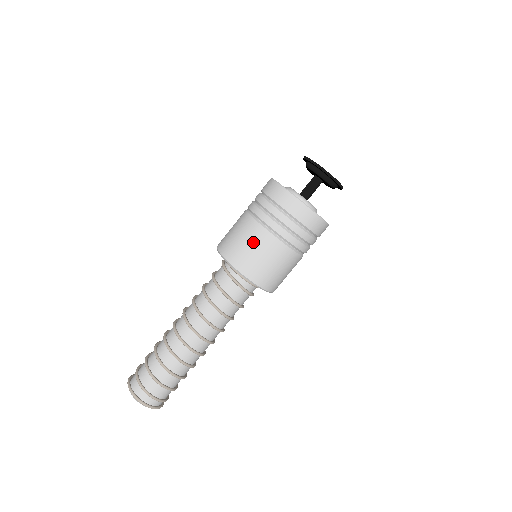
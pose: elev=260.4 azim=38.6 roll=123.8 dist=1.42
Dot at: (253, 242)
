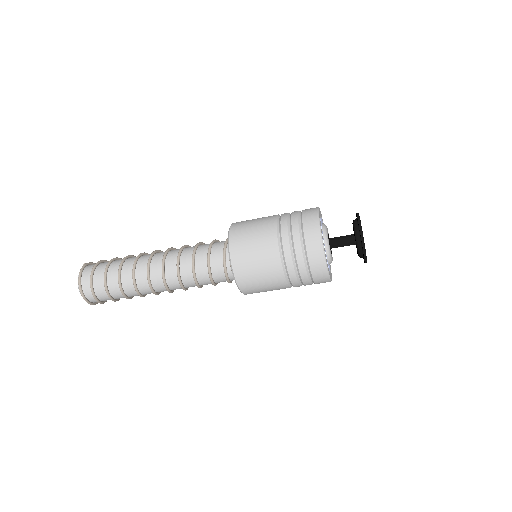
Dot at: (265, 273)
